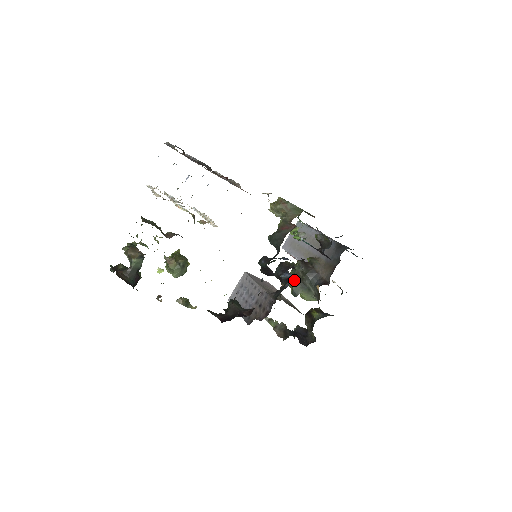
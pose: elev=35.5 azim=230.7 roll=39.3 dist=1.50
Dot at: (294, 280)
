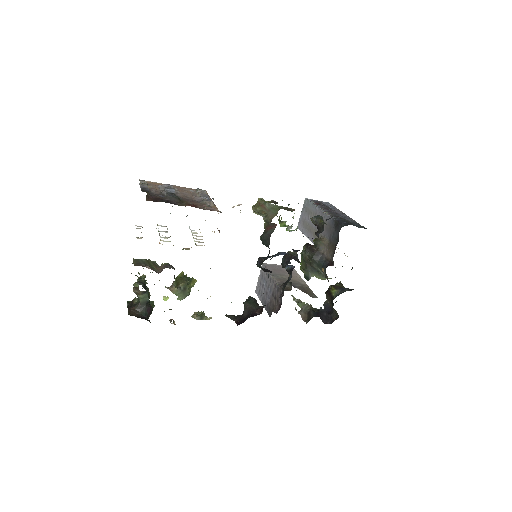
Dot at: (304, 265)
